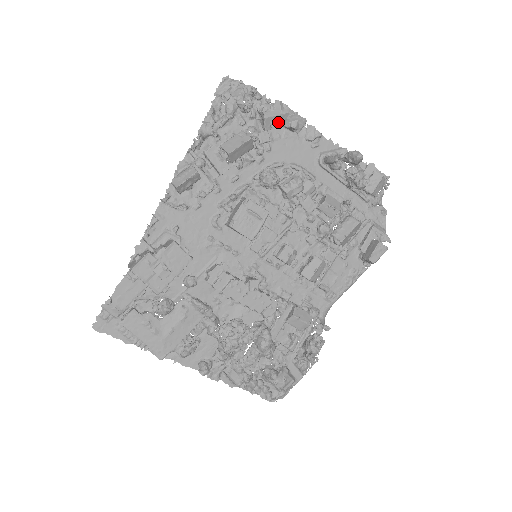
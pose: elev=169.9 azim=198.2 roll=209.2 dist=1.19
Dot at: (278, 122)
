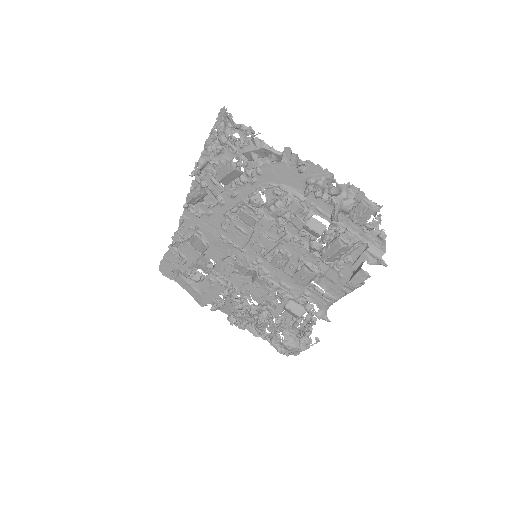
Dot at: (257, 155)
